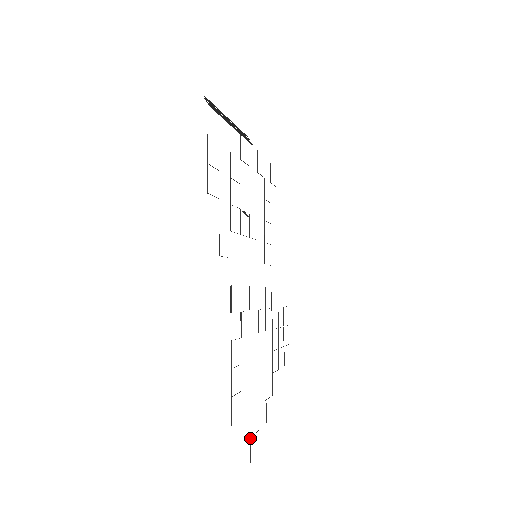
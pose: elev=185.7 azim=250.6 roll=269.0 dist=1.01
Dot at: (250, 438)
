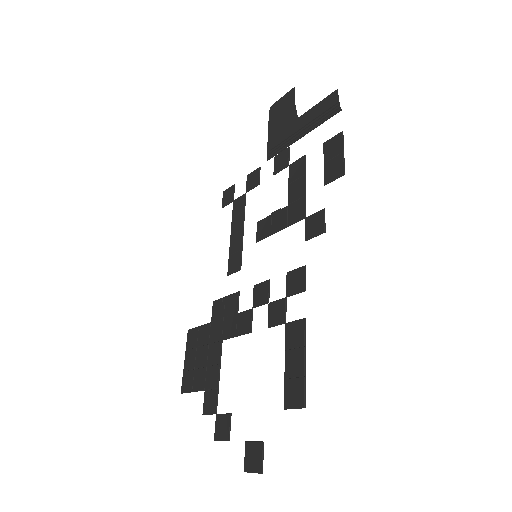
Dot at: (263, 442)
